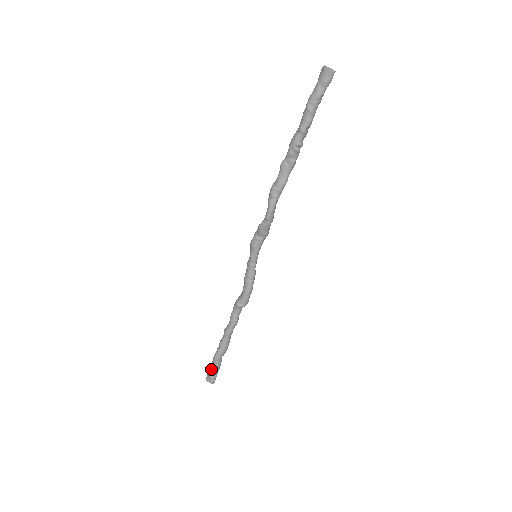
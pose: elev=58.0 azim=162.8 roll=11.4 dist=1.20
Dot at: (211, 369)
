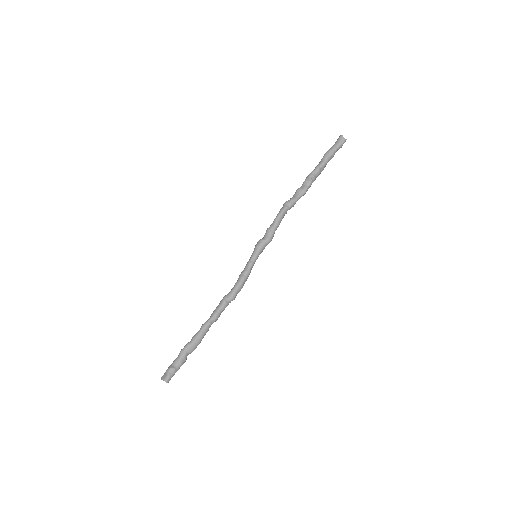
Dot at: (172, 364)
